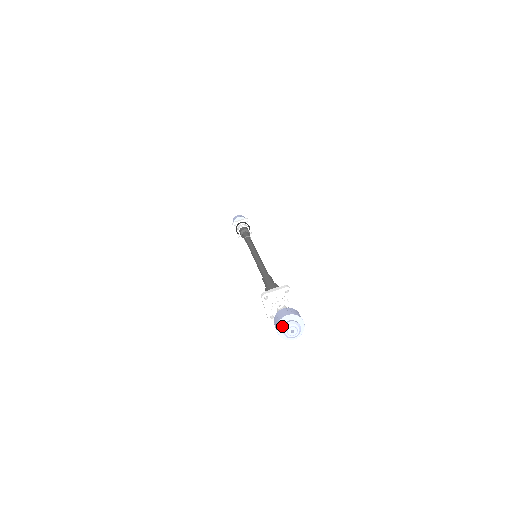
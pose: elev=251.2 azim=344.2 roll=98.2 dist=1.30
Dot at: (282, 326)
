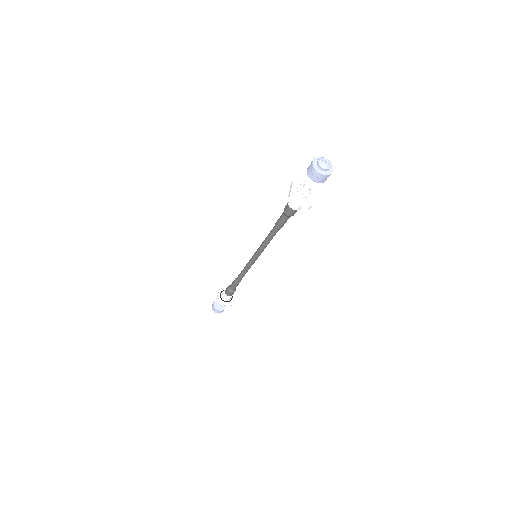
Dot at: (319, 169)
